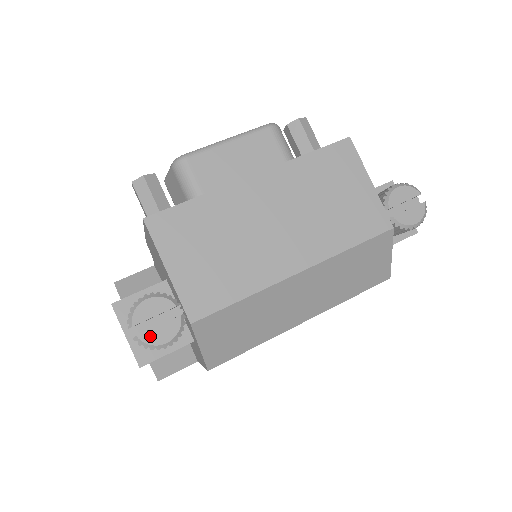
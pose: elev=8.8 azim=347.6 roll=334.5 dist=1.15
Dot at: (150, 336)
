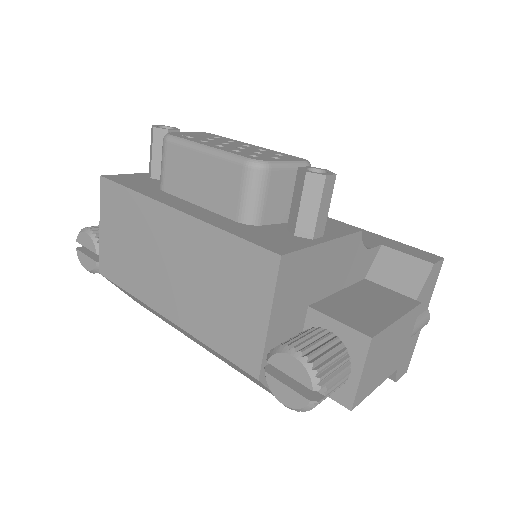
Dot at: (81, 256)
